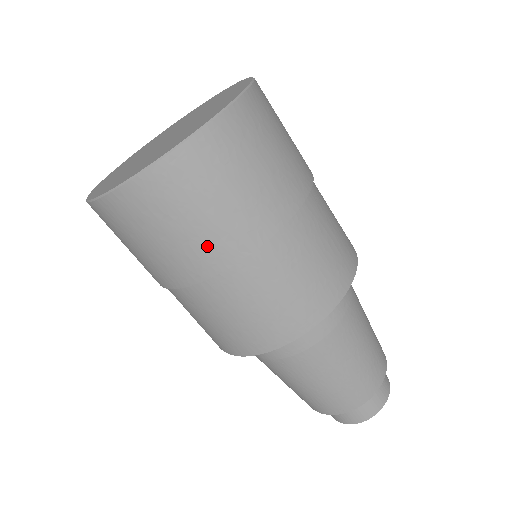
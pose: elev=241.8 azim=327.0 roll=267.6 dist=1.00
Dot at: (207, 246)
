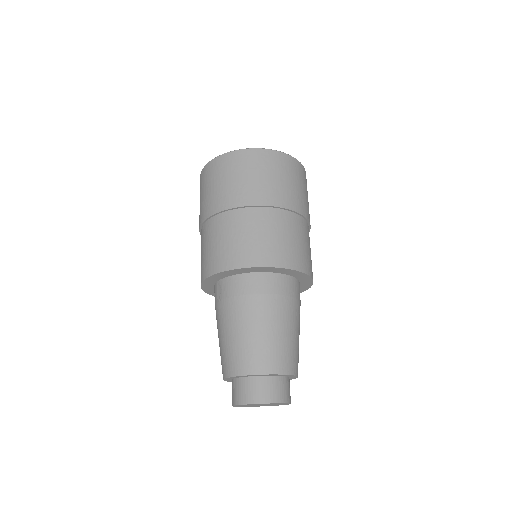
Dot at: (296, 198)
